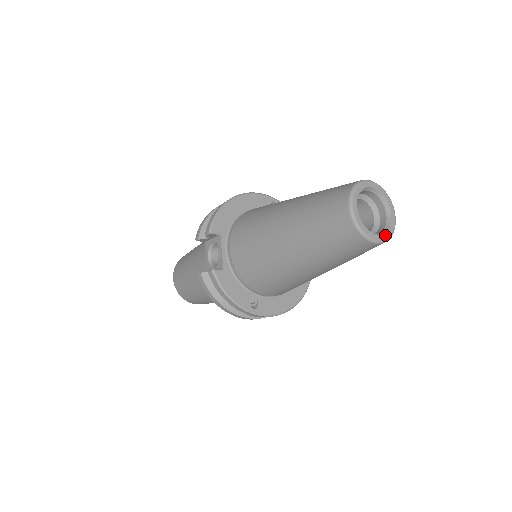
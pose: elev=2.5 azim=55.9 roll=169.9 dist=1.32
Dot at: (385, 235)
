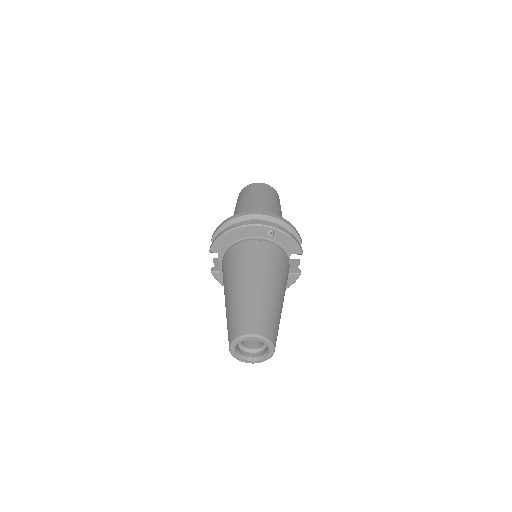
Dot at: (259, 361)
